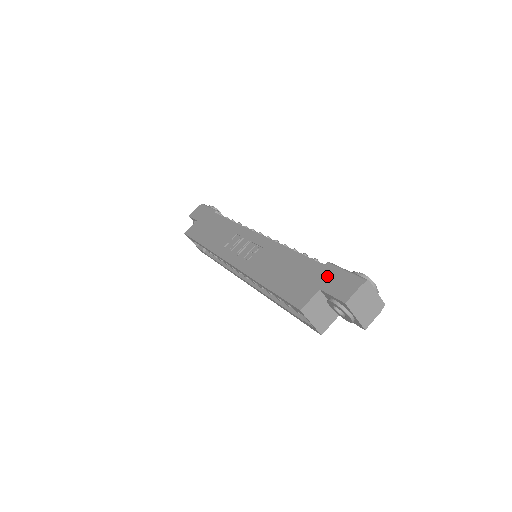
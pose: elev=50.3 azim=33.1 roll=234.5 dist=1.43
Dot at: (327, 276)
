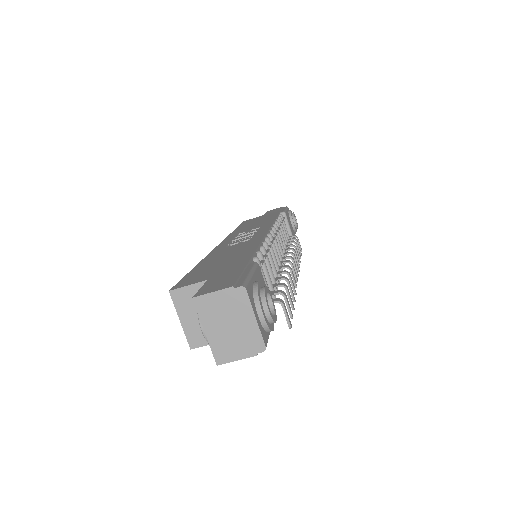
Dot at: (231, 271)
